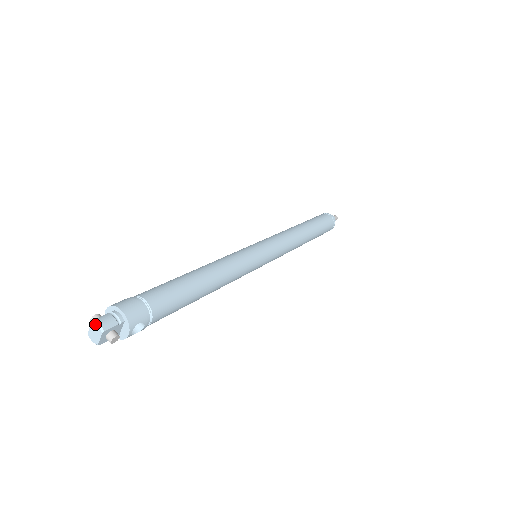
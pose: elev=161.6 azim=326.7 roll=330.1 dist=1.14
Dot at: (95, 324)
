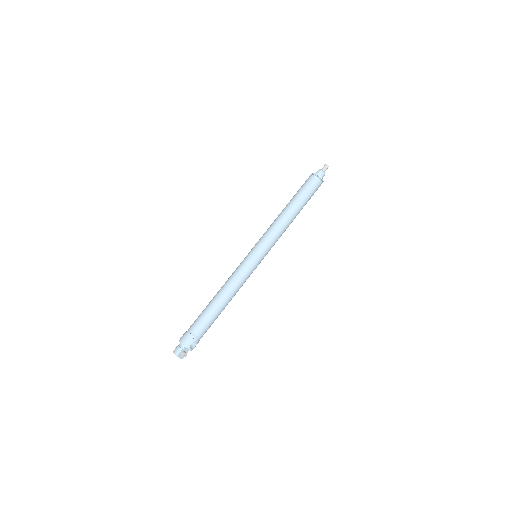
Dot at: occluded
